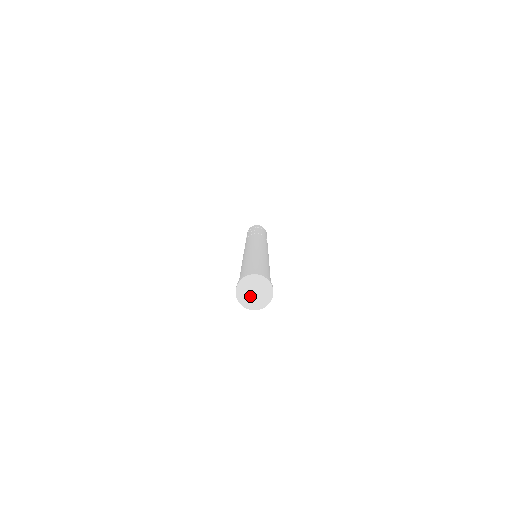
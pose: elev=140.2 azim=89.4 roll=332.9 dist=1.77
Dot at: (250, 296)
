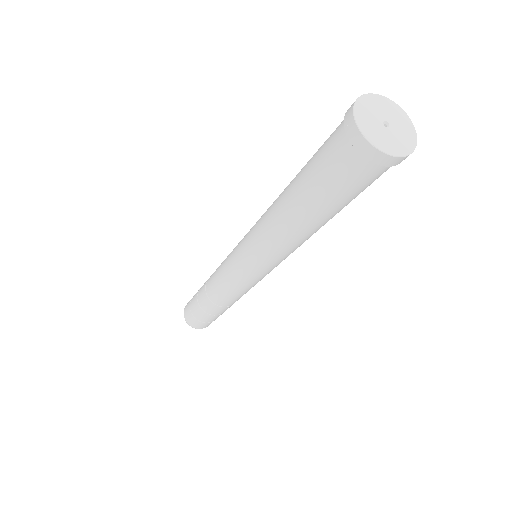
Dot at: (382, 130)
